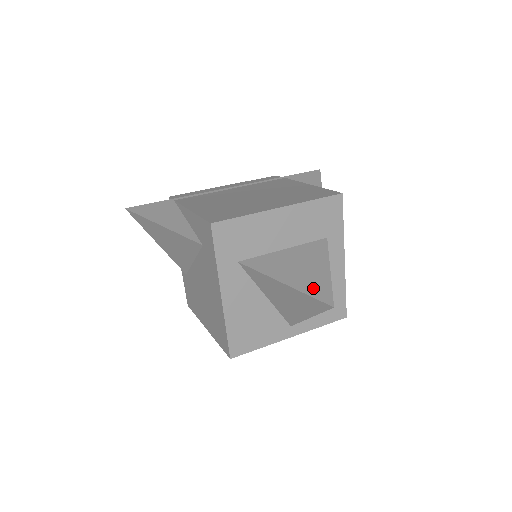
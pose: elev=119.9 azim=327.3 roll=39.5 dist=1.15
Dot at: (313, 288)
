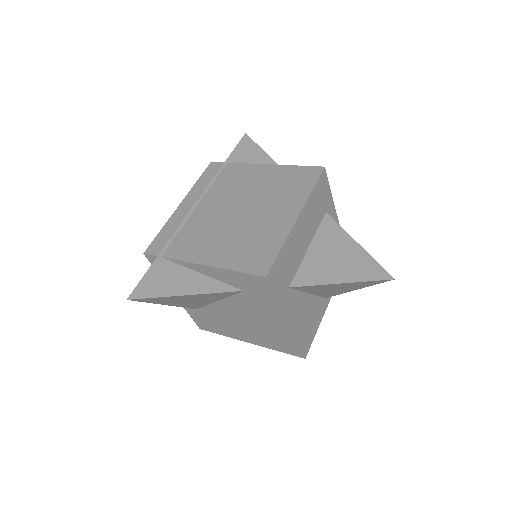
Dot at: (366, 272)
